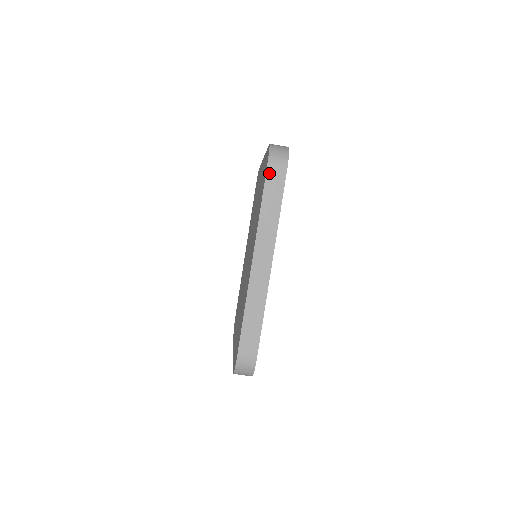
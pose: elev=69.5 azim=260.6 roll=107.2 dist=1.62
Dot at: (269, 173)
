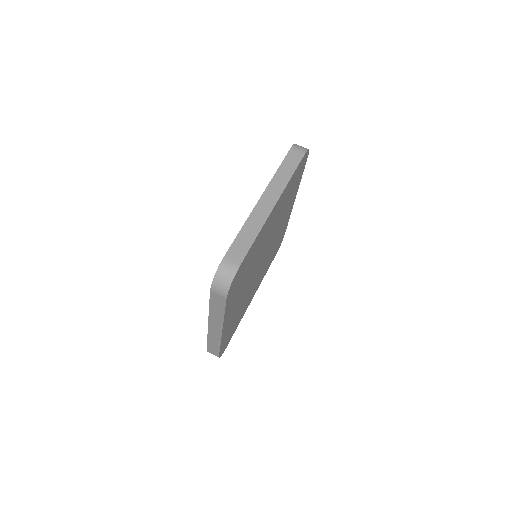
Dot at: (291, 151)
